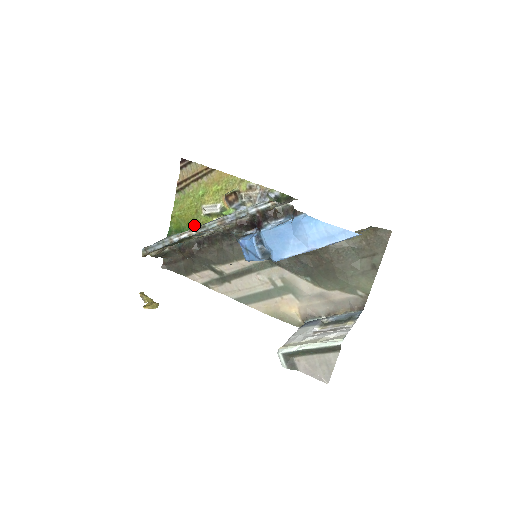
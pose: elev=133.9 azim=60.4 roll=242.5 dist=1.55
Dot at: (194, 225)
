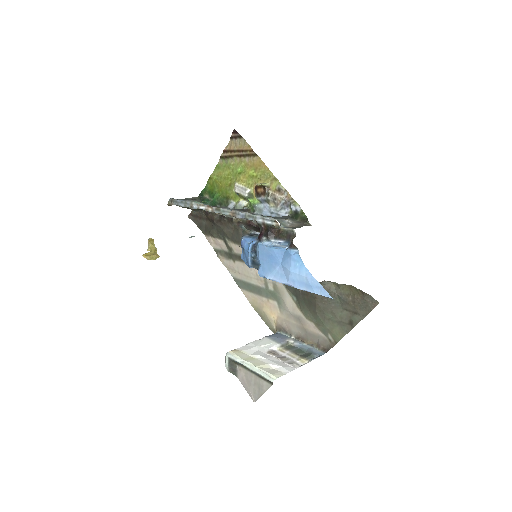
Dot at: (224, 195)
